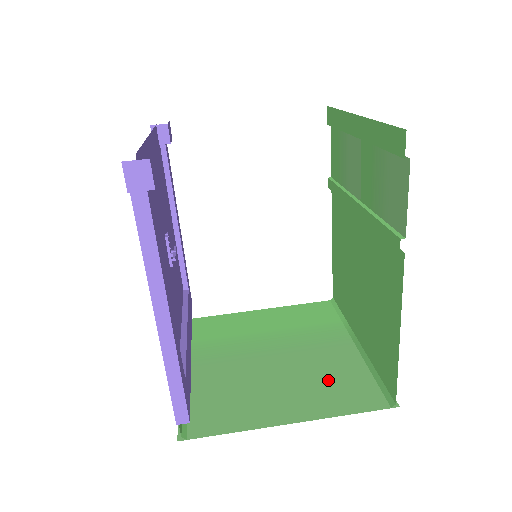
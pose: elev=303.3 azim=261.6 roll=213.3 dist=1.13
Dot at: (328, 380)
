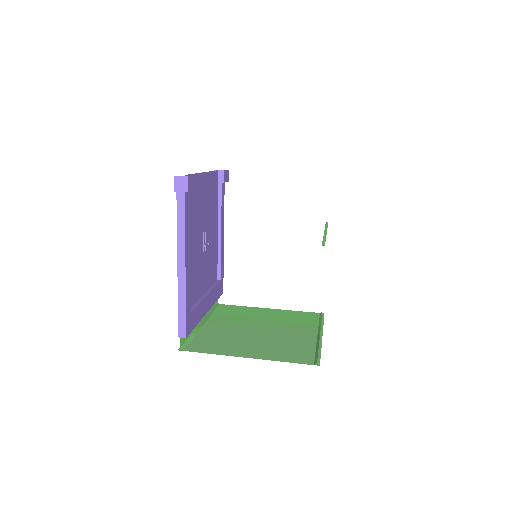
Dot at: (285, 346)
